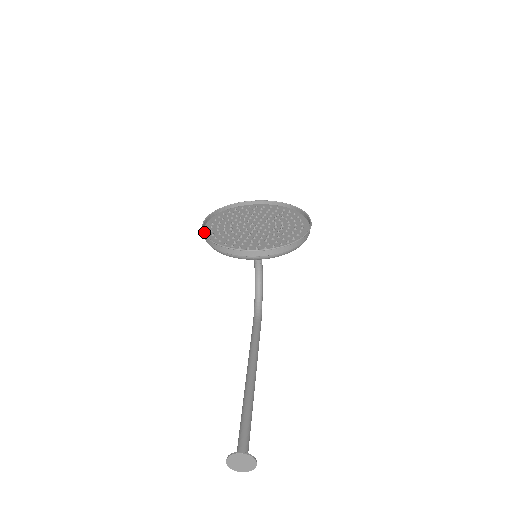
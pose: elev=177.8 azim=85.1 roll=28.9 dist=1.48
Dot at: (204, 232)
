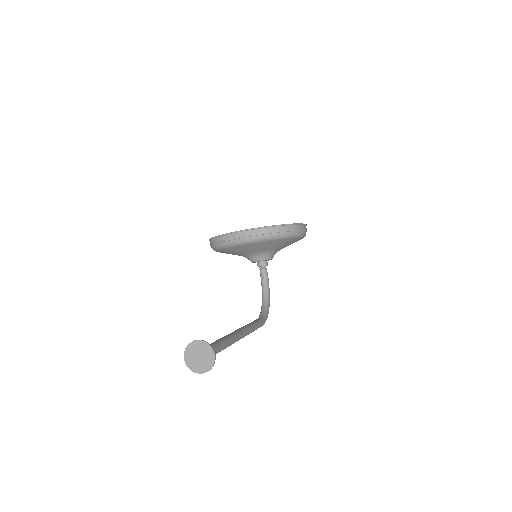
Dot at: occluded
